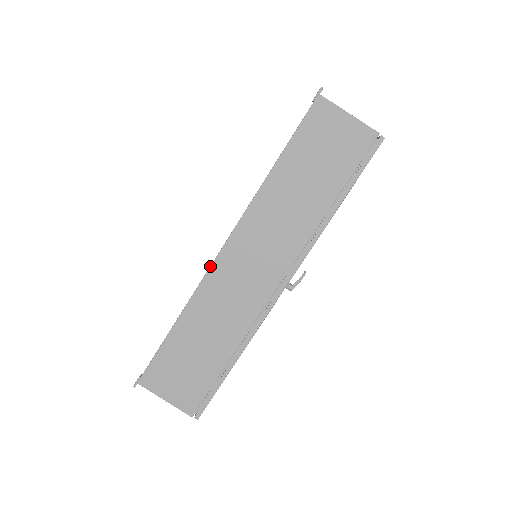
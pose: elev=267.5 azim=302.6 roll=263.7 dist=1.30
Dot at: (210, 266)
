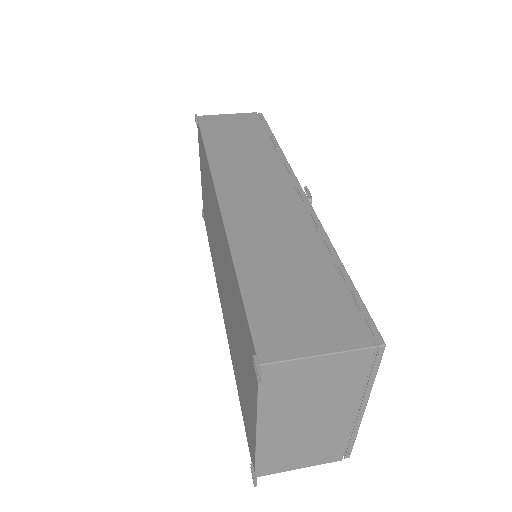
Dot at: (220, 213)
